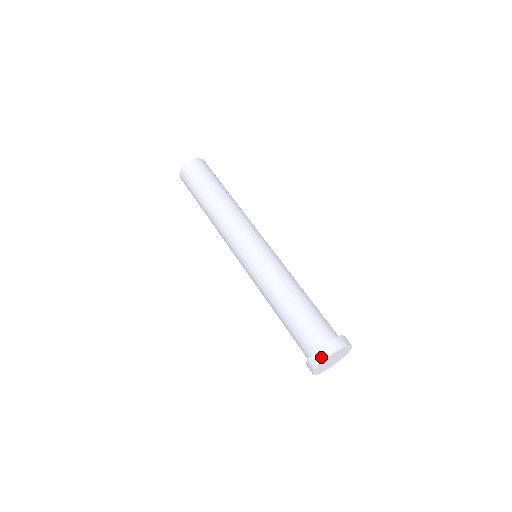
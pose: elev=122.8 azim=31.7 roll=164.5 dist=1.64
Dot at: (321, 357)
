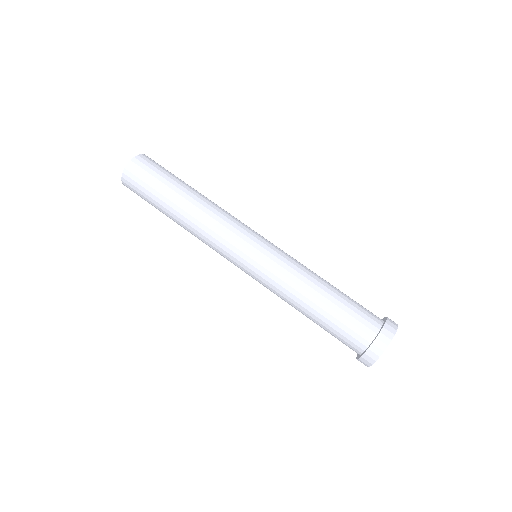
Dot at: (373, 358)
